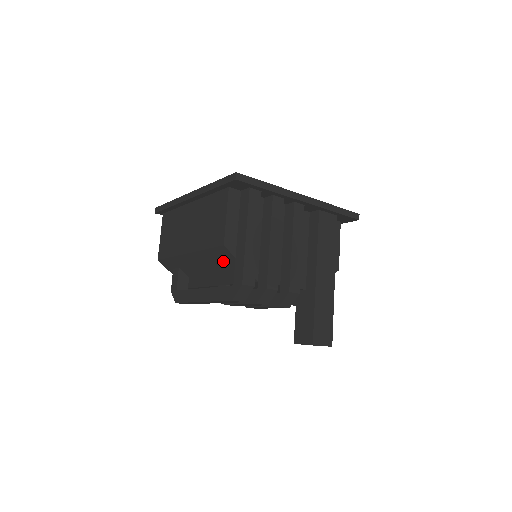
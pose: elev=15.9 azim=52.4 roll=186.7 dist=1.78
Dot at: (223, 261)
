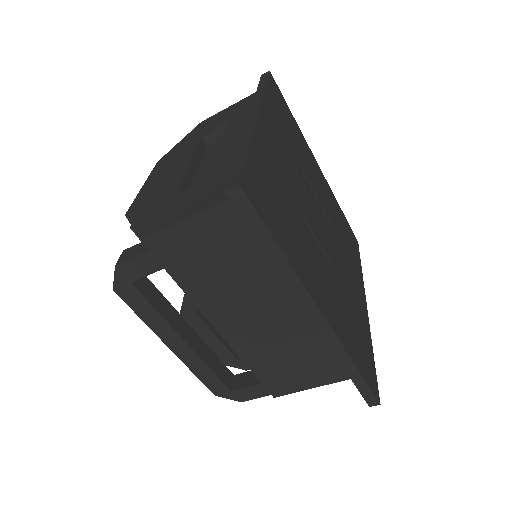
Dot at: occluded
